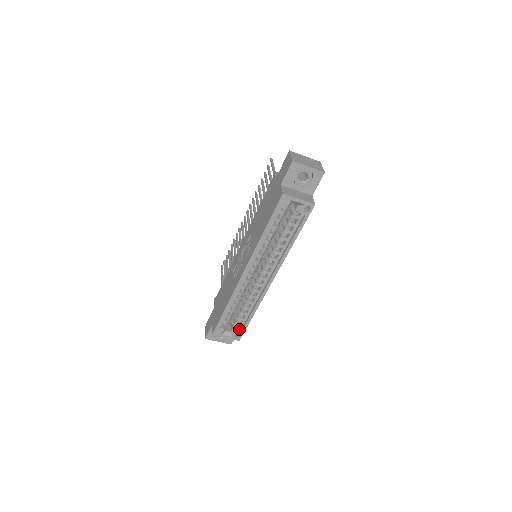
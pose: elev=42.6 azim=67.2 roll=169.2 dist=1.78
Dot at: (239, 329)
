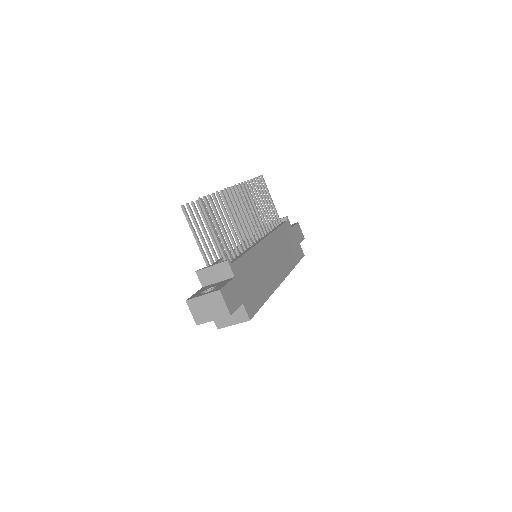
Dot at: occluded
